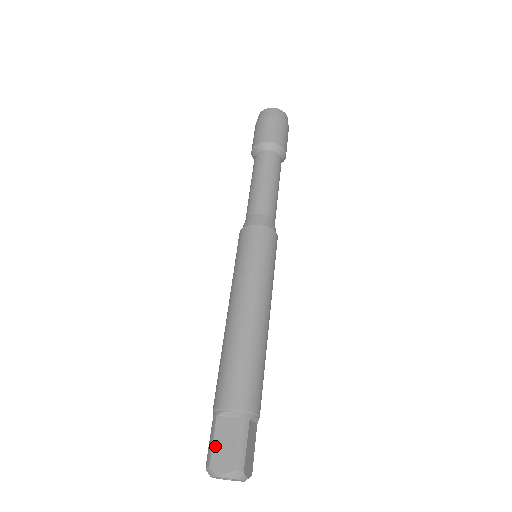
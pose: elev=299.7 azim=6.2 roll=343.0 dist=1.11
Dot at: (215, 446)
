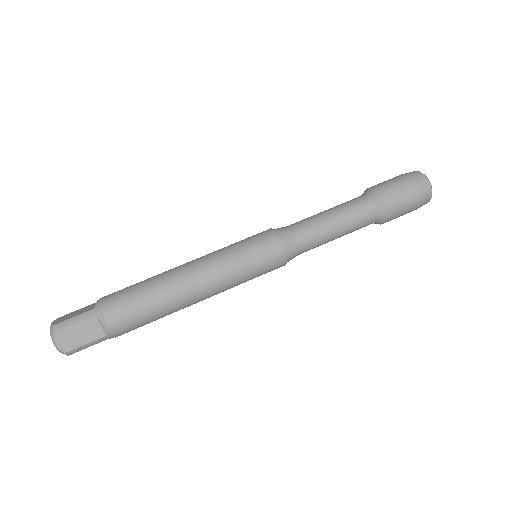
Dot at: (73, 312)
